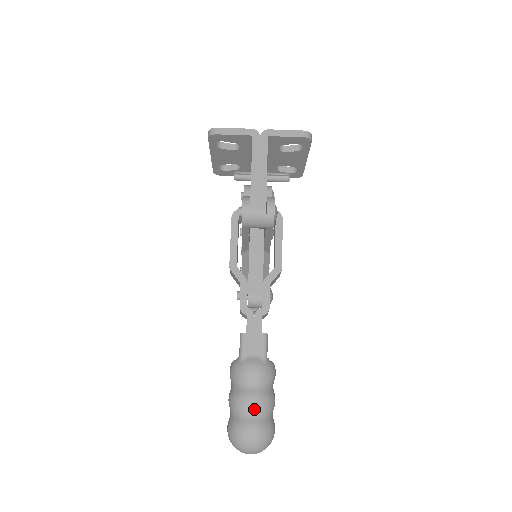
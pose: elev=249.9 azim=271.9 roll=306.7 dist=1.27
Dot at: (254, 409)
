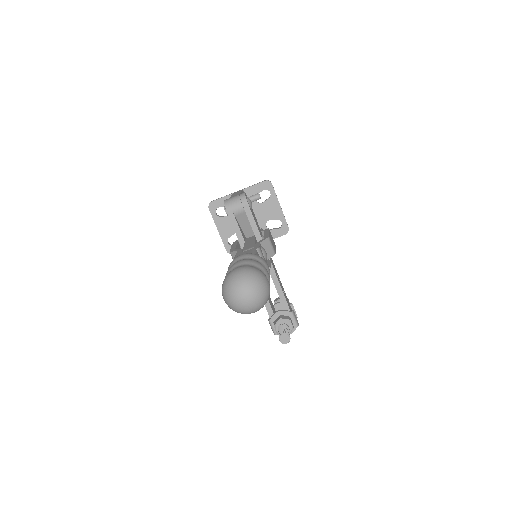
Dot at: (241, 264)
